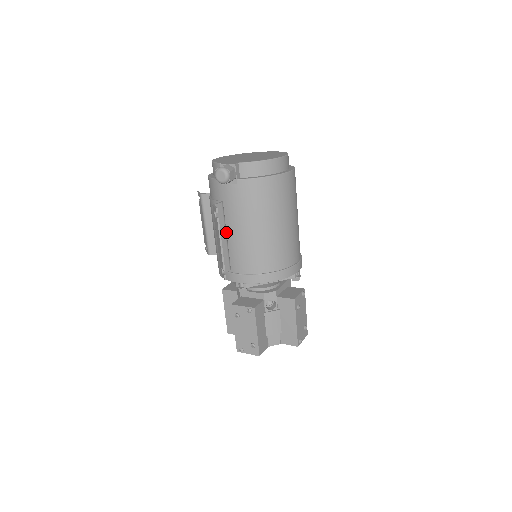
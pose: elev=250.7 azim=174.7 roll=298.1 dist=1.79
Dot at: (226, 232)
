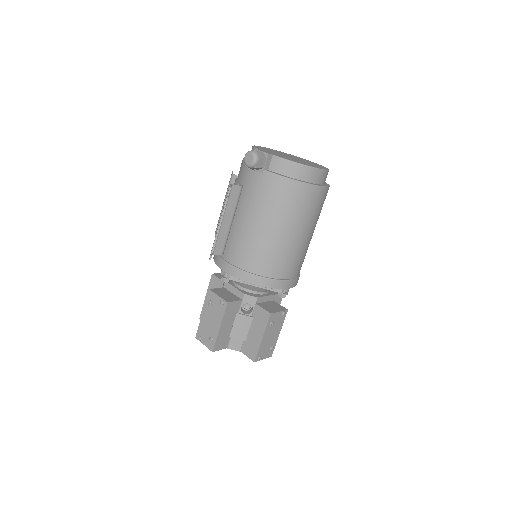
Dot at: (233, 217)
